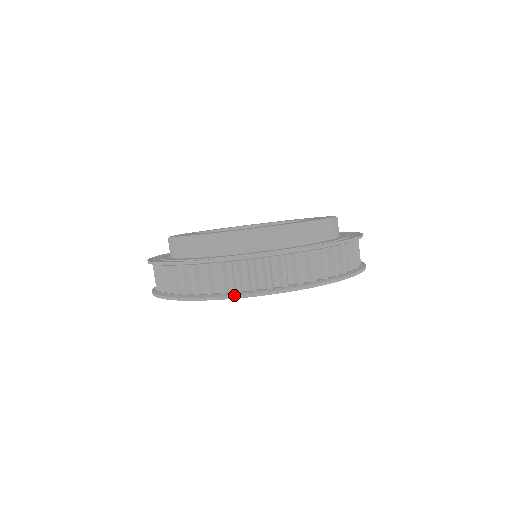
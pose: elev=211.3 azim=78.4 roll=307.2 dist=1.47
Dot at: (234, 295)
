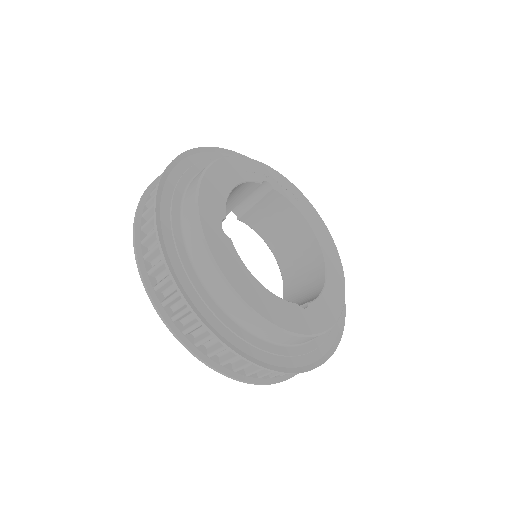
Dot at: (270, 384)
